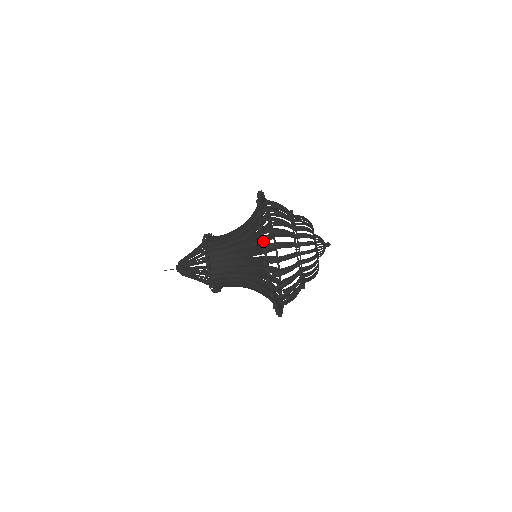
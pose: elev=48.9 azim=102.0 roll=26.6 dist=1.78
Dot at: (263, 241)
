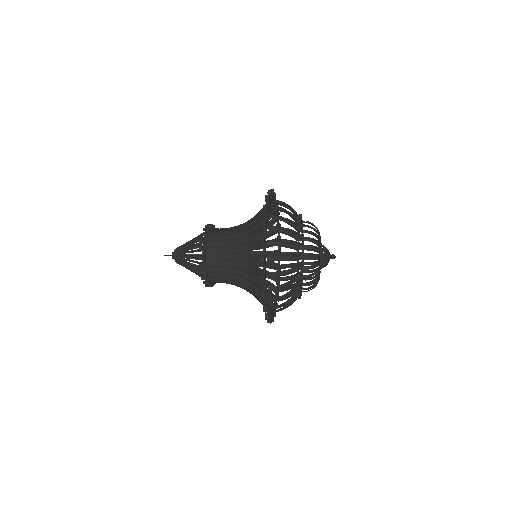
Dot at: (264, 275)
